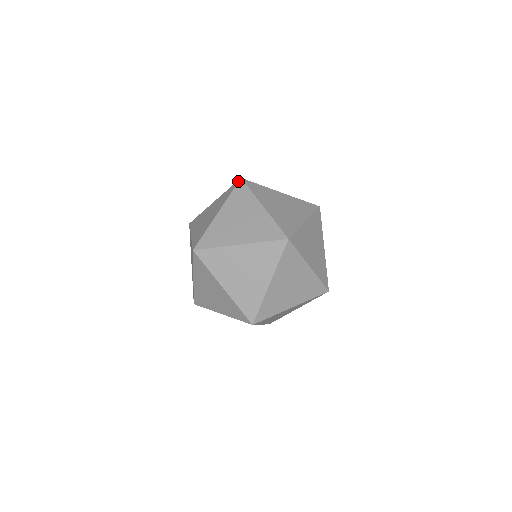
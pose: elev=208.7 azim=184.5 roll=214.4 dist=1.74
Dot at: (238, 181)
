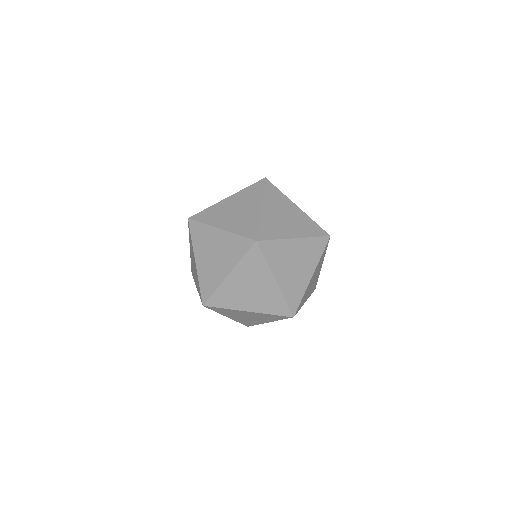
Dot at: (261, 179)
